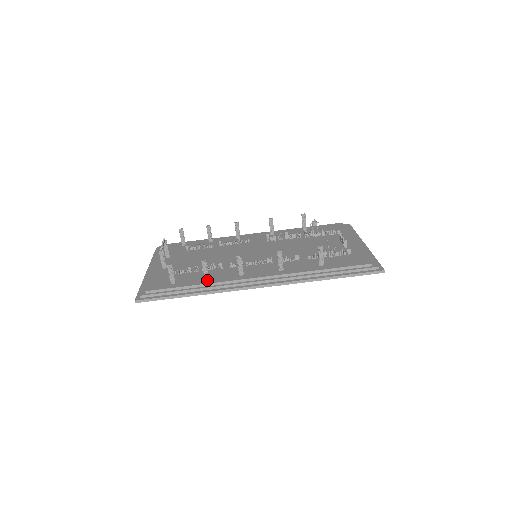
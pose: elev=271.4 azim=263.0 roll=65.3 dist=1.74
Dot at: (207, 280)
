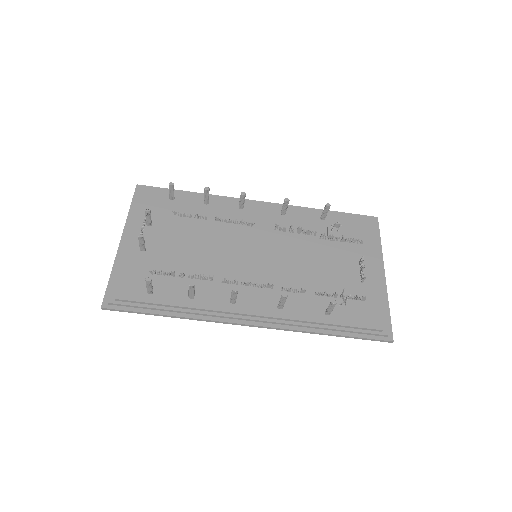
Dot at: (191, 300)
